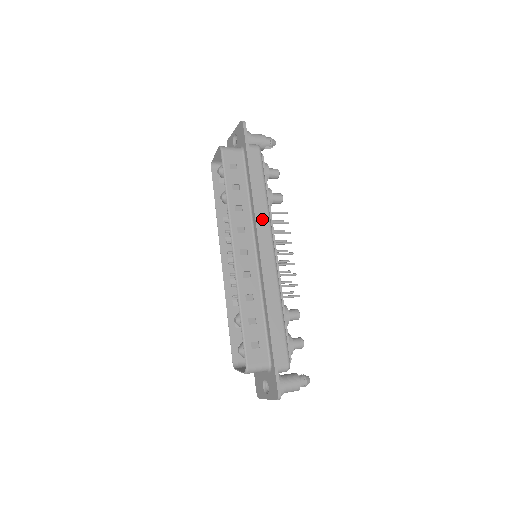
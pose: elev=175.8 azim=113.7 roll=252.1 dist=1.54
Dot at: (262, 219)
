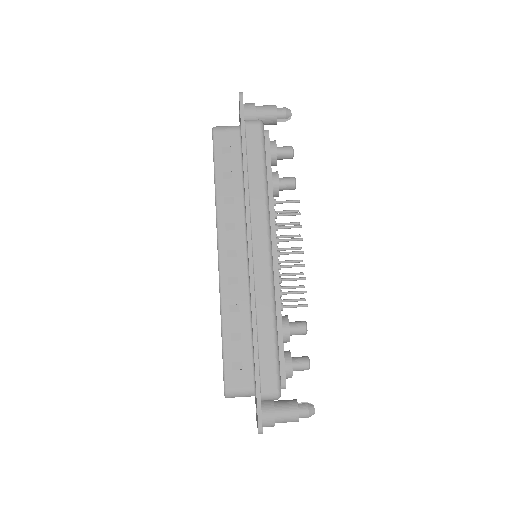
Dot at: (257, 212)
